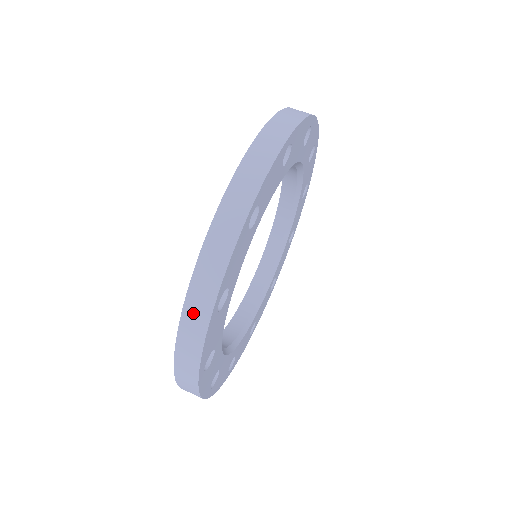
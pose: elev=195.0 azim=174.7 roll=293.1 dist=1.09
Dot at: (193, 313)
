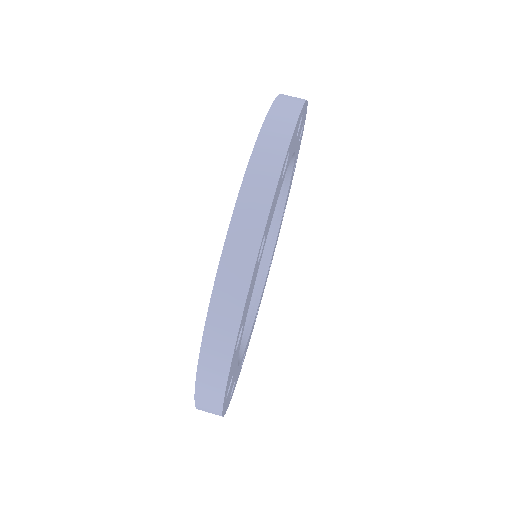
Dot at: (206, 410)
